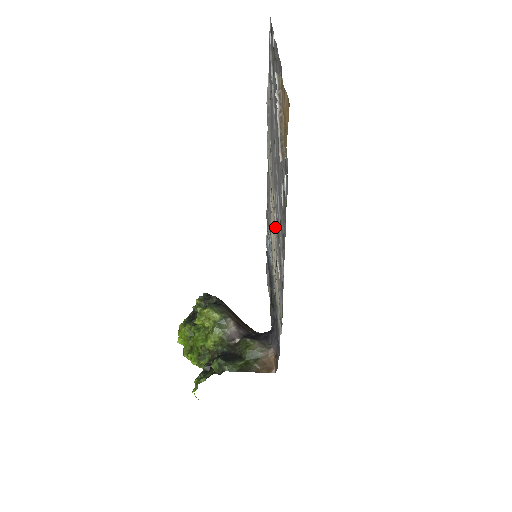
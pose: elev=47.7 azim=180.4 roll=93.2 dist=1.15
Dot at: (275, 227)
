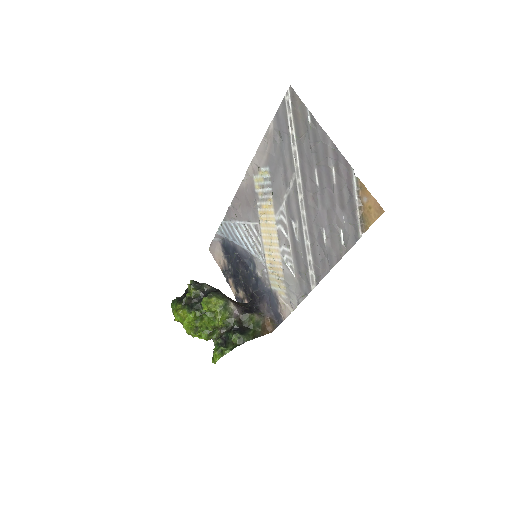
Dot at: (284, 240)
